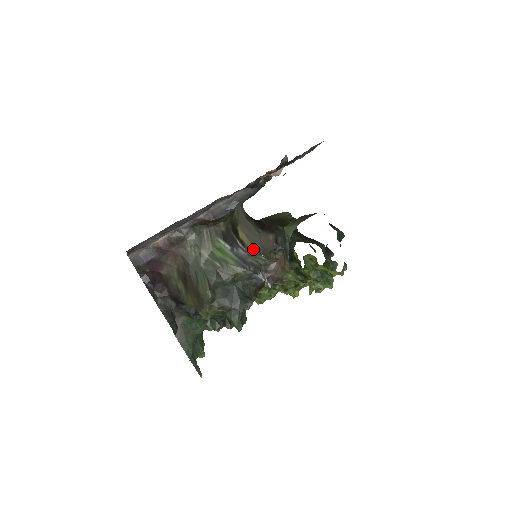
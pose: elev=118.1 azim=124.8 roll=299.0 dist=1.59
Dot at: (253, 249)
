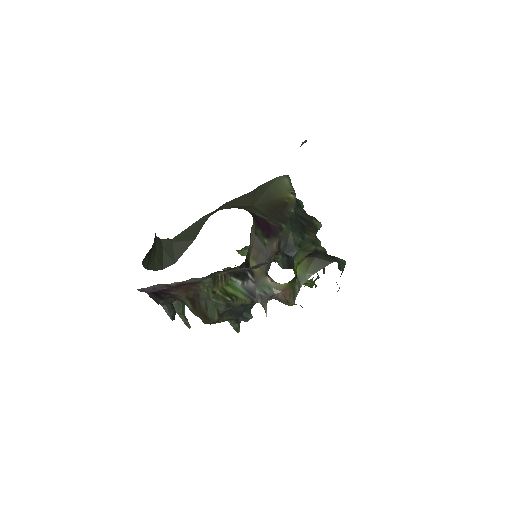
Dot at: (260, 273)
